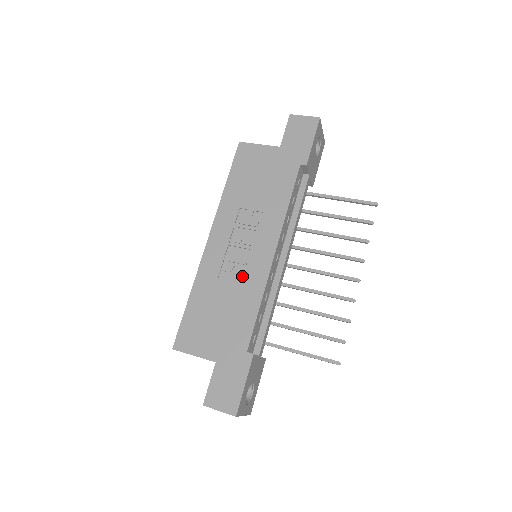
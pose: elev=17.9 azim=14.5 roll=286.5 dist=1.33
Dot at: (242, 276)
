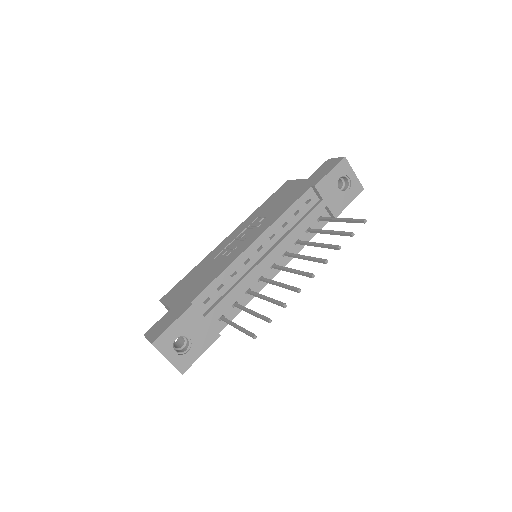
Dot at: (227, 257)
